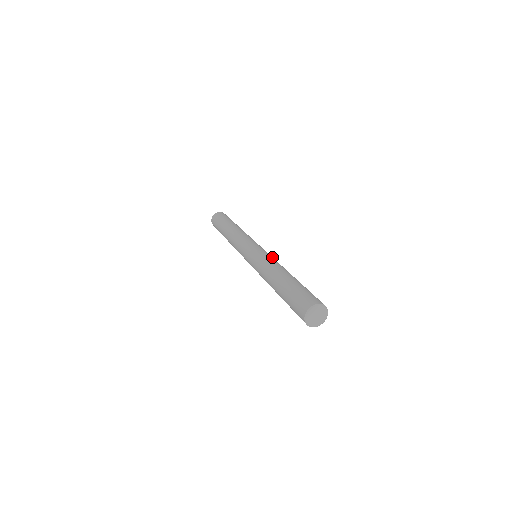
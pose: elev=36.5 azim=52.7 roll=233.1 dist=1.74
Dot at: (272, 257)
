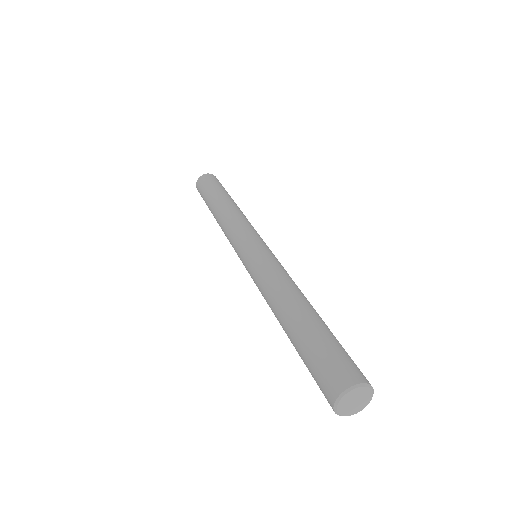
Dot at: (283, 267)
